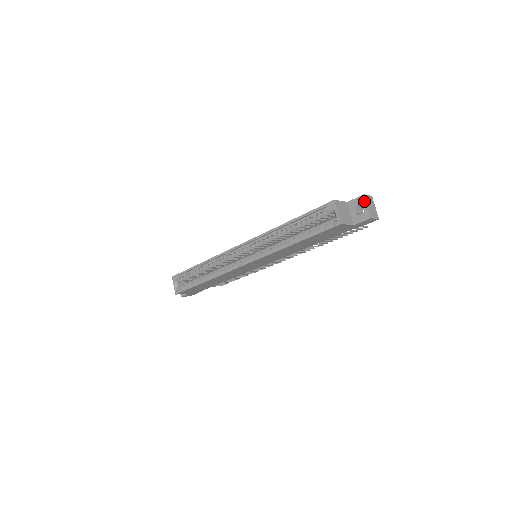
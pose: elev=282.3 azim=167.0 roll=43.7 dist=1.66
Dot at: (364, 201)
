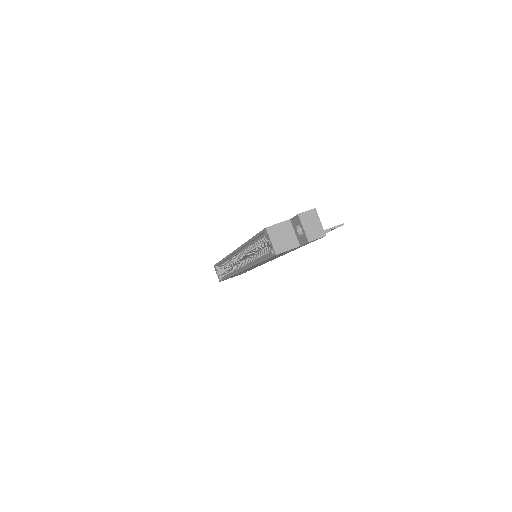
Dot at: (300, 222)
